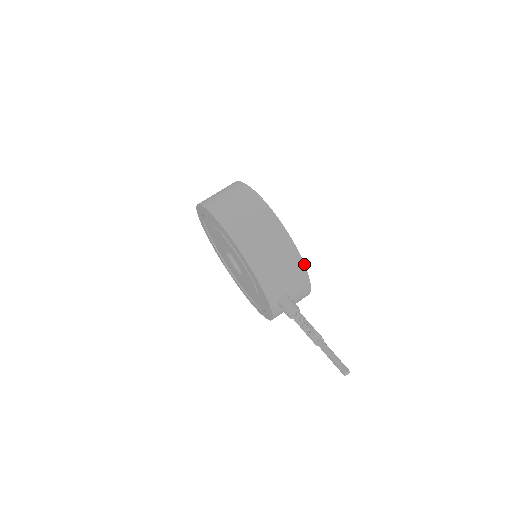
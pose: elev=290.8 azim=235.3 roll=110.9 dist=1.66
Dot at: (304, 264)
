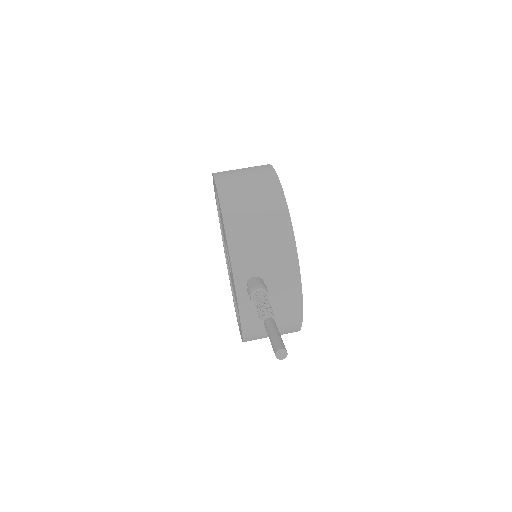
Dot at: (295, 243)
